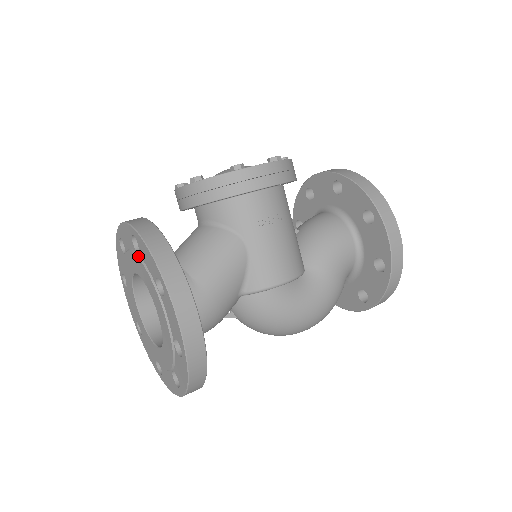
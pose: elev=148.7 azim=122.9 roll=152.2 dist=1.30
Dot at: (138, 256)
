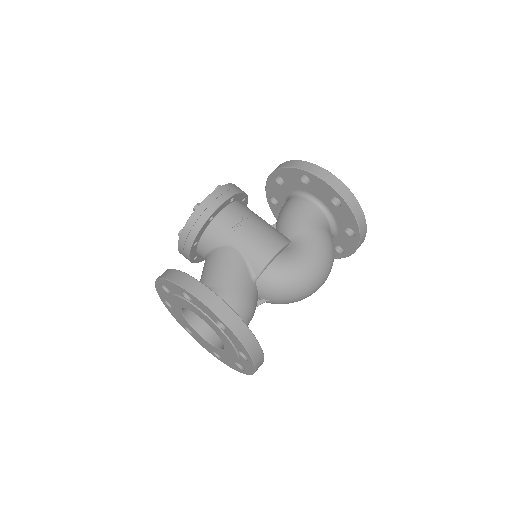
Dot at: (171, 294)
